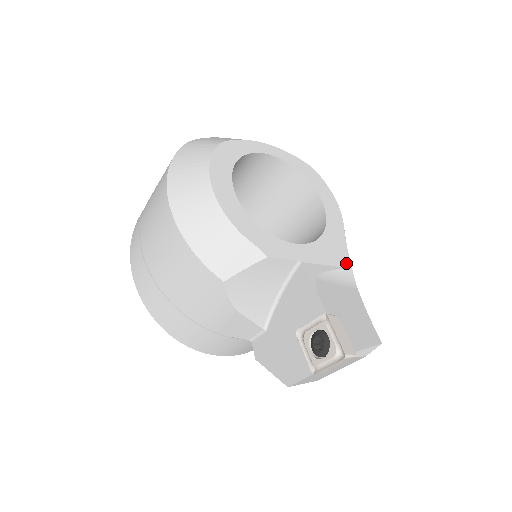
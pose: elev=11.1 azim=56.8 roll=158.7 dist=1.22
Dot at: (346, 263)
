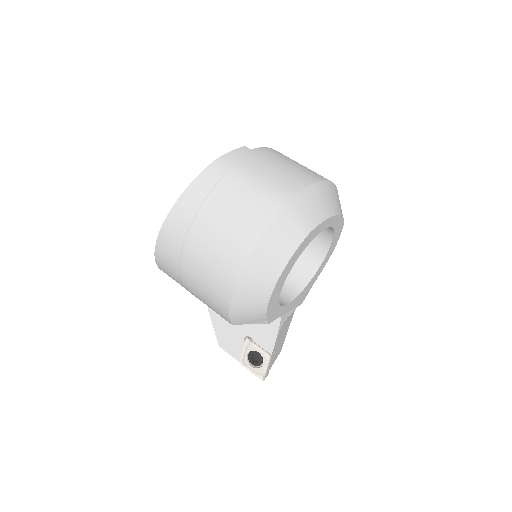
Dot at: occluded
